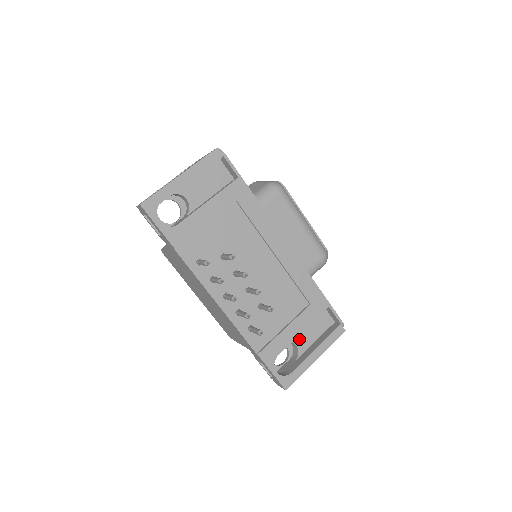
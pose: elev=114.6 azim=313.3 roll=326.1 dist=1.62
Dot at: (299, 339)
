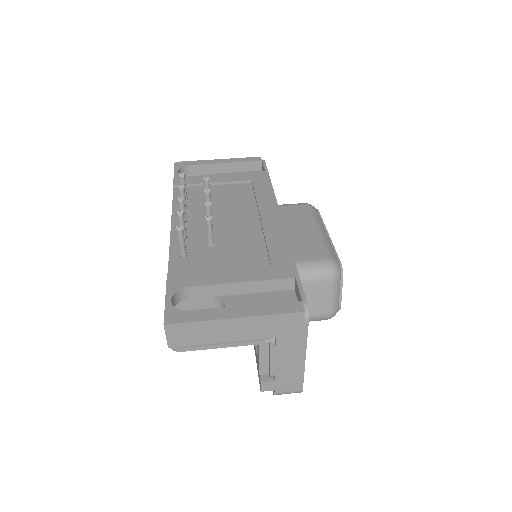
Dot at: (235, 304)
